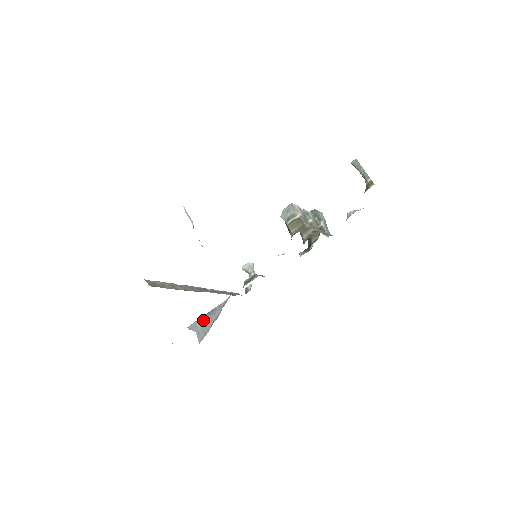
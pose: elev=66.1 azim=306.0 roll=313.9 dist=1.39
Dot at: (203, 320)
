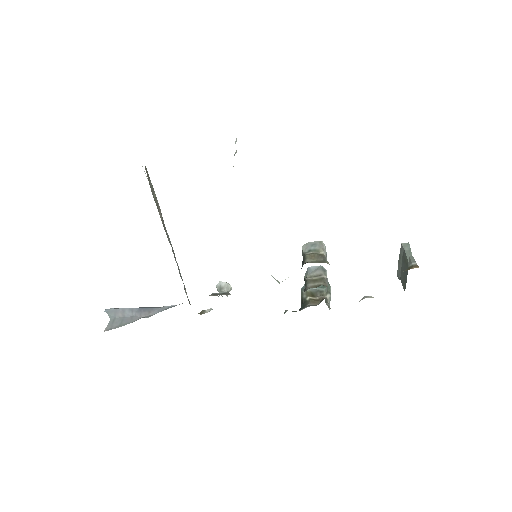
Dot at: (130, 311)
